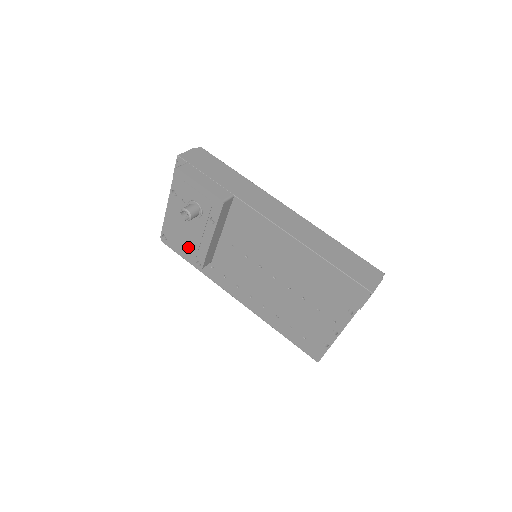
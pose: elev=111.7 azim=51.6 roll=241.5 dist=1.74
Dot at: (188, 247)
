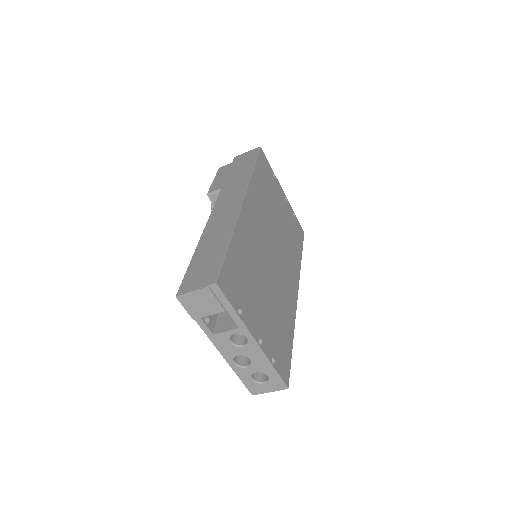
Dot at: occluded
